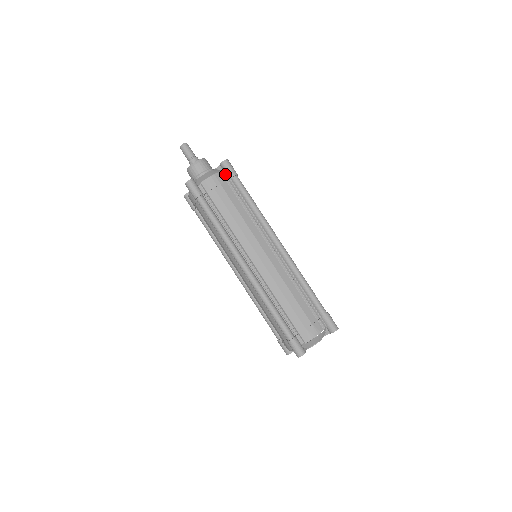
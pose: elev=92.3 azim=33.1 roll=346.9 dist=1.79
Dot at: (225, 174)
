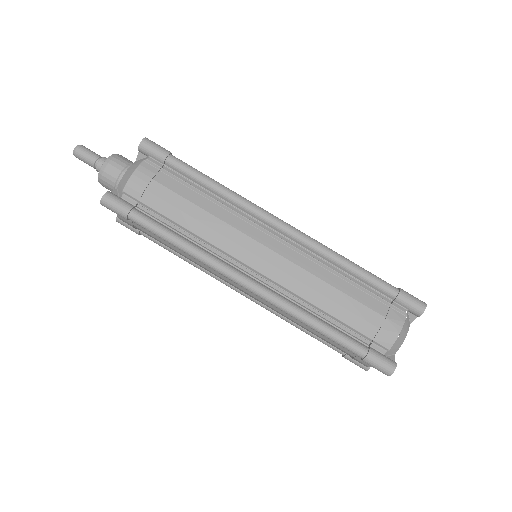
Dot at: (152, 161)
